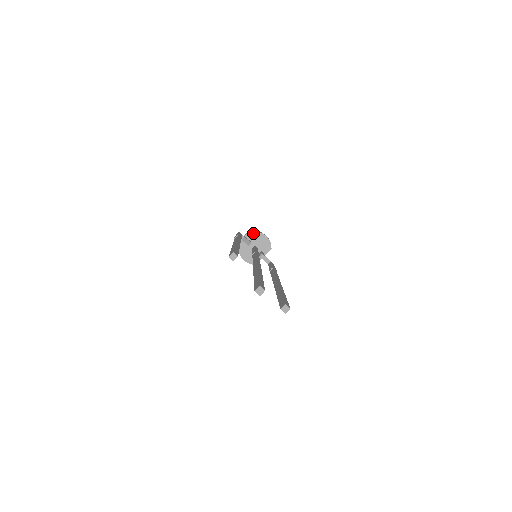
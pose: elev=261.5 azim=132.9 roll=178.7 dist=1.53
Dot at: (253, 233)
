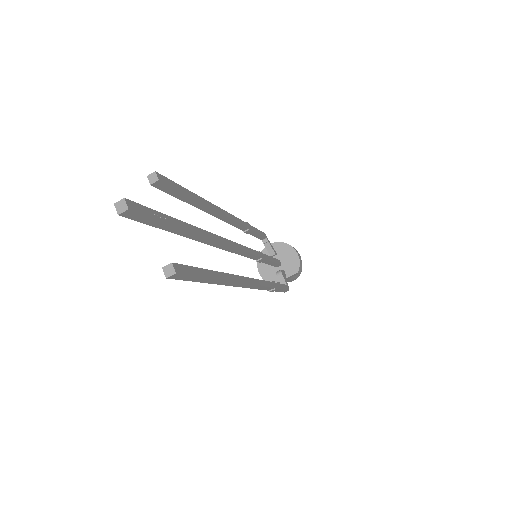
Dot at: (284, 244)
